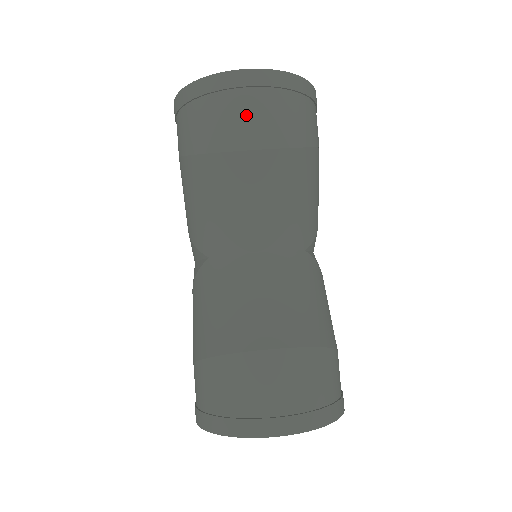
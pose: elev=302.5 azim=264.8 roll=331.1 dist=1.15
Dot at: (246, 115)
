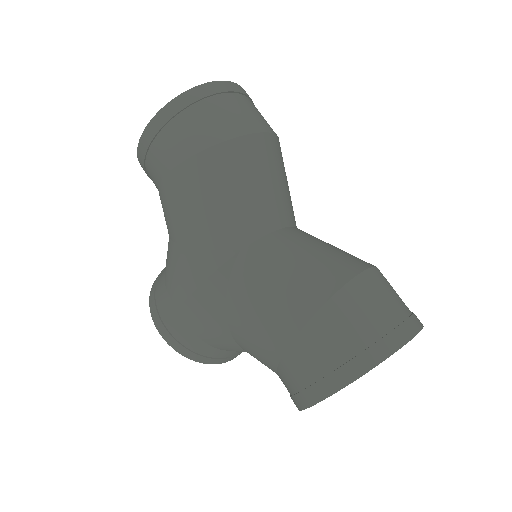
Dot at: (244, 110)
